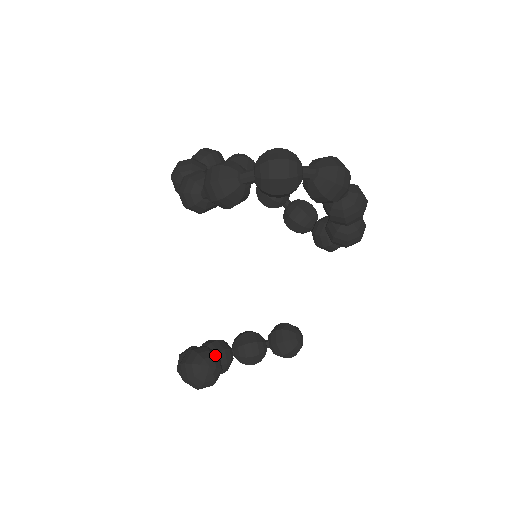
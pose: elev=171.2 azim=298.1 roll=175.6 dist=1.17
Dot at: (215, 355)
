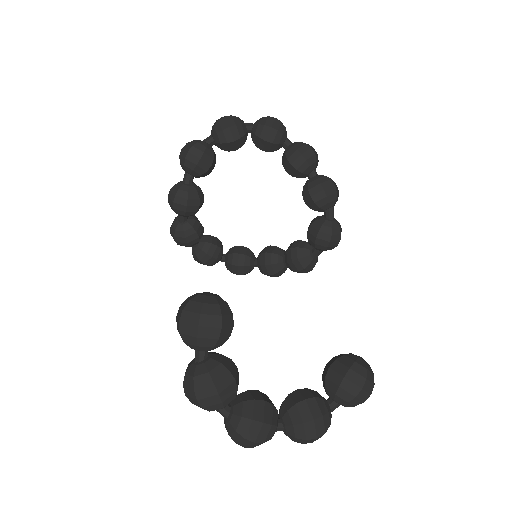
Dot at: occluded
